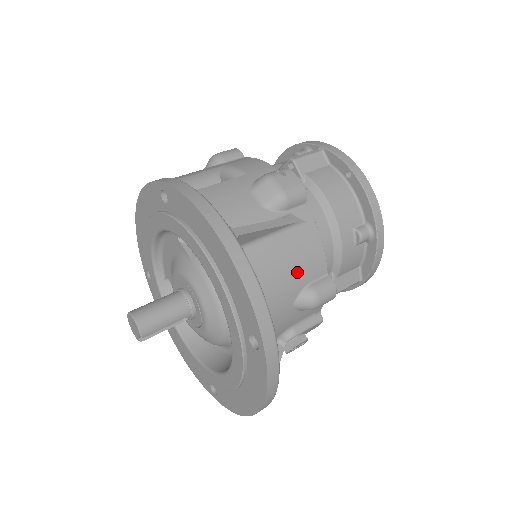
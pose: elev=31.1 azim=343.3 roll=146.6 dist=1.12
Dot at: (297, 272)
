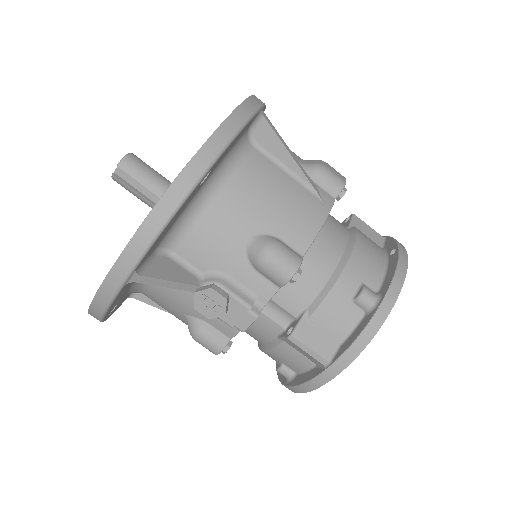
Dot at: (278, 213)
